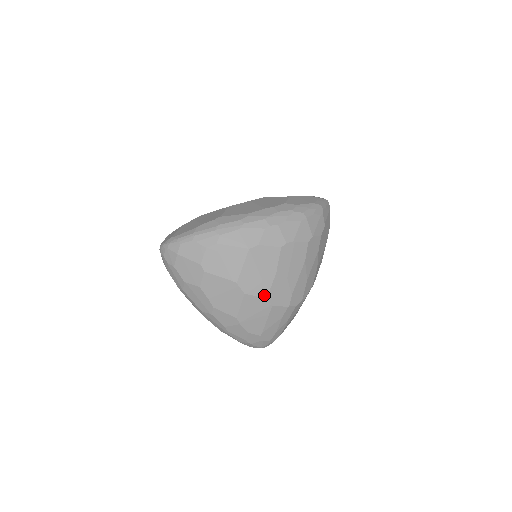
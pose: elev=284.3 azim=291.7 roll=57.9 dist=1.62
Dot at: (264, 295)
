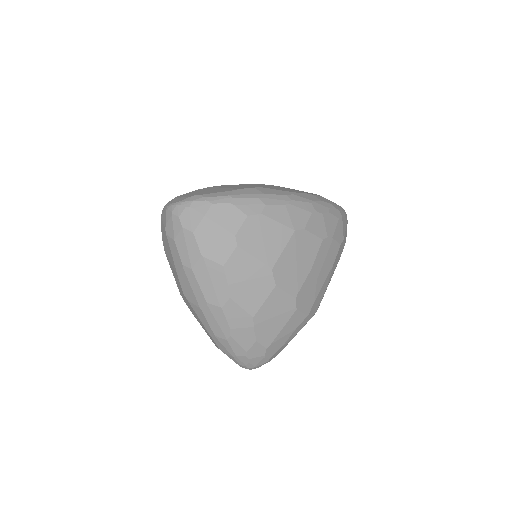
Dot at: (294, 293)
